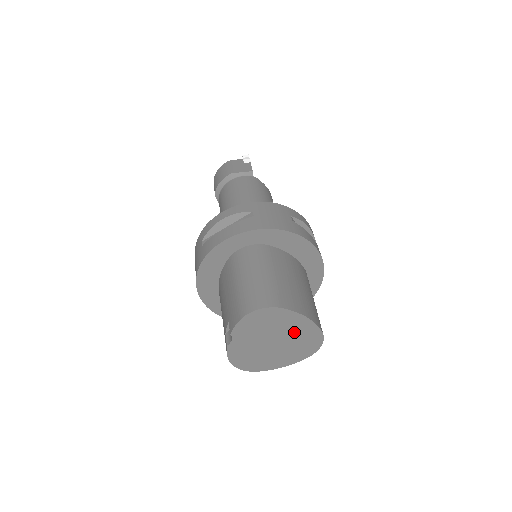
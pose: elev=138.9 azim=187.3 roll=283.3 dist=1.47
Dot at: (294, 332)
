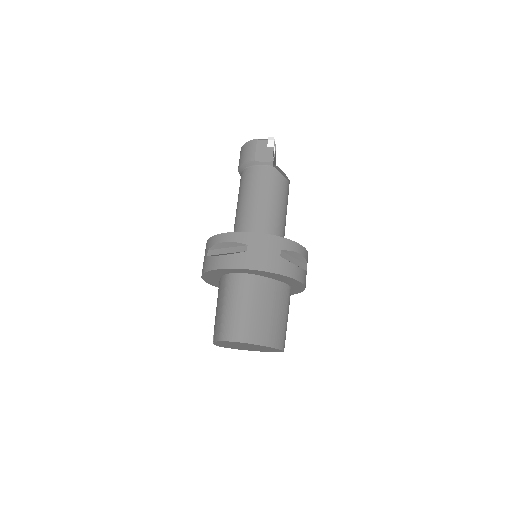
Dot at: (260, 347)
